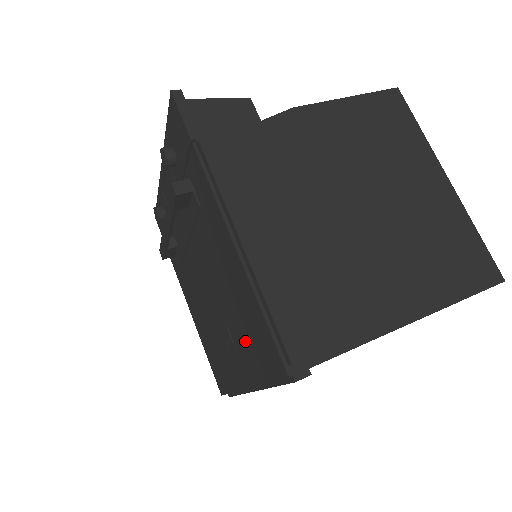
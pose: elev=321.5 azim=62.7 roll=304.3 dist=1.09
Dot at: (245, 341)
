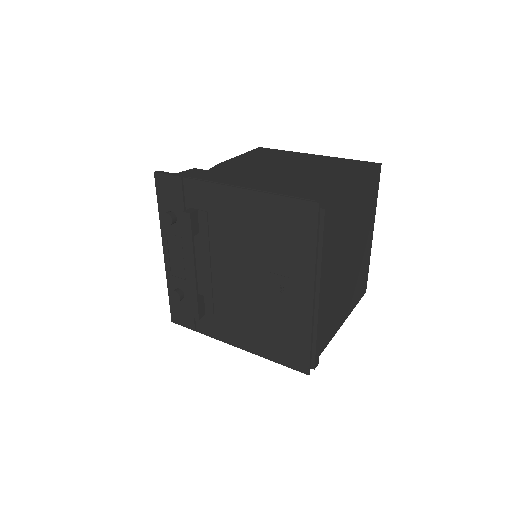
Dot at: (287, 250)
